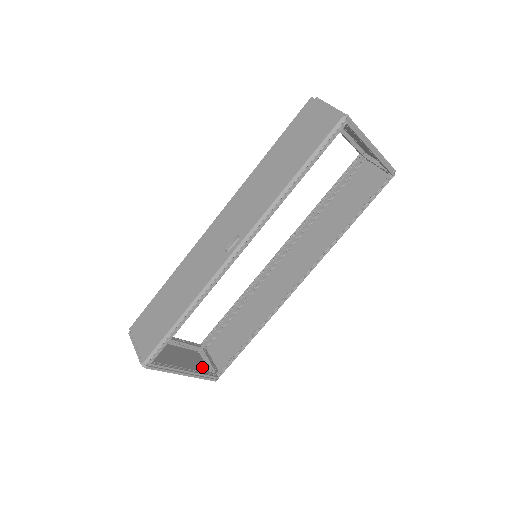
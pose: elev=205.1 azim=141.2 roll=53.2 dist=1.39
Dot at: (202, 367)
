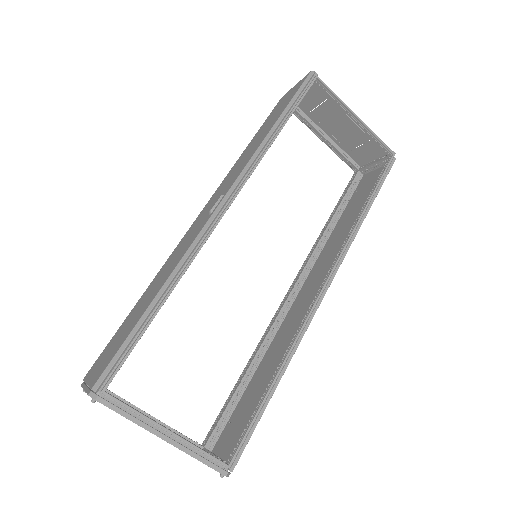
Dot at: occluded
